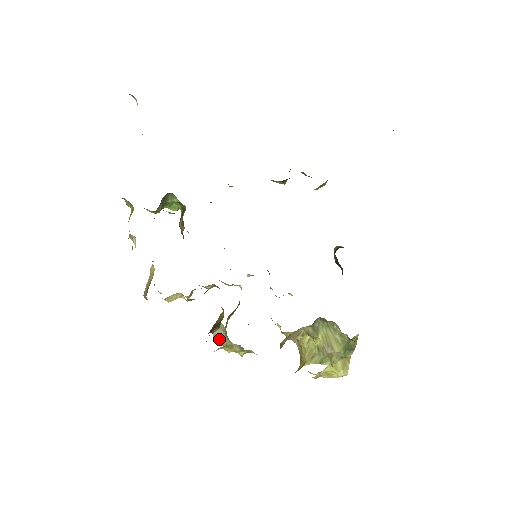
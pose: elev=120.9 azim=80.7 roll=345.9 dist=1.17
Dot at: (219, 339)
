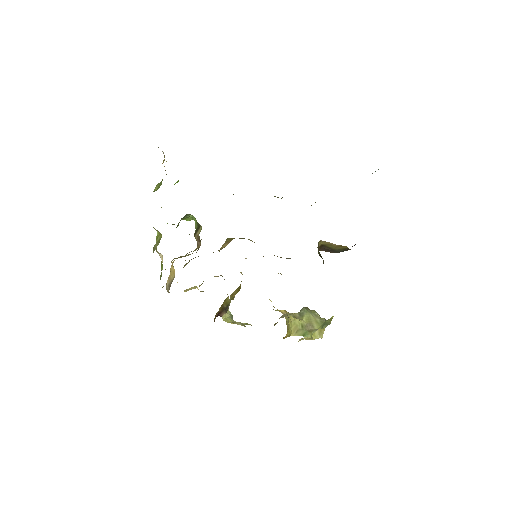
Dot at: (226, 319)
